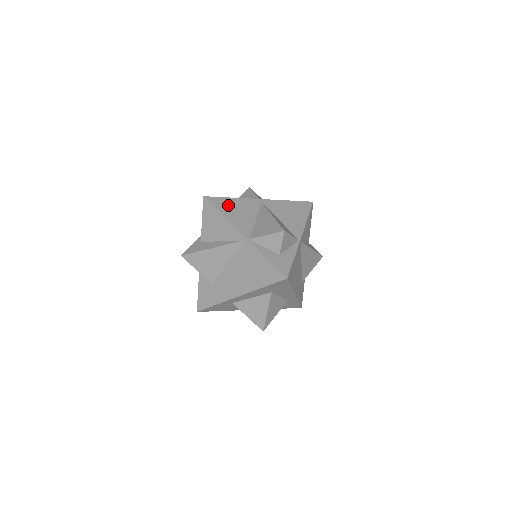
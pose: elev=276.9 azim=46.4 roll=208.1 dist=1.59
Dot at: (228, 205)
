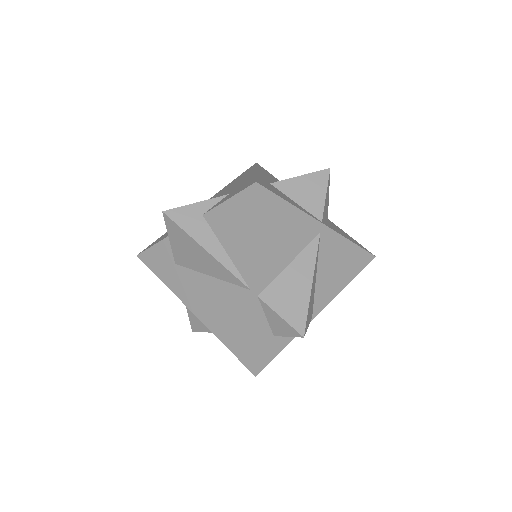
Dot at: (276, 218)
